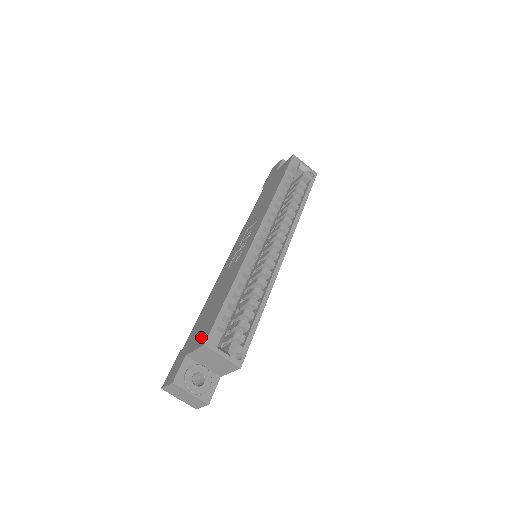
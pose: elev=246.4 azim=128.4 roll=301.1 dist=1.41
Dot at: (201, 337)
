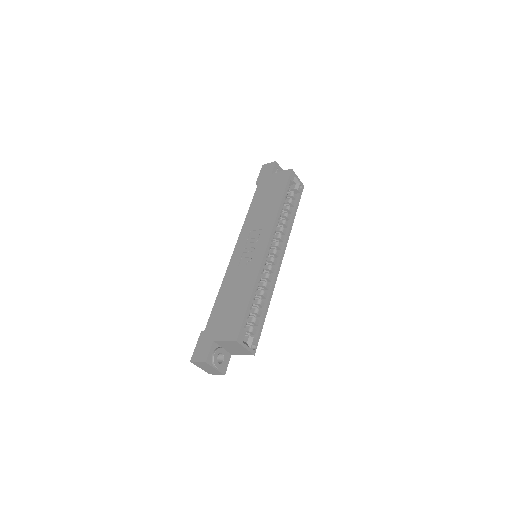
Dot at: (229, 331)
